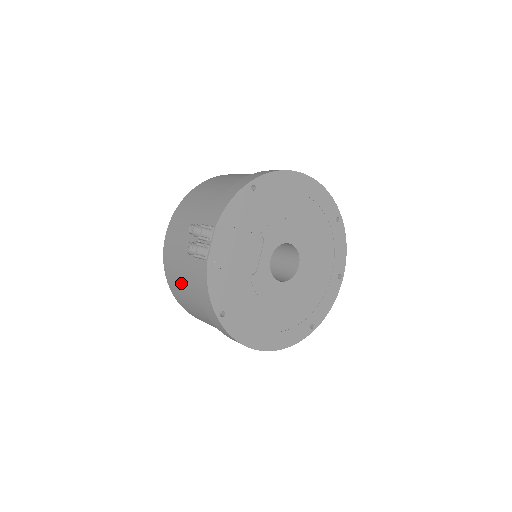
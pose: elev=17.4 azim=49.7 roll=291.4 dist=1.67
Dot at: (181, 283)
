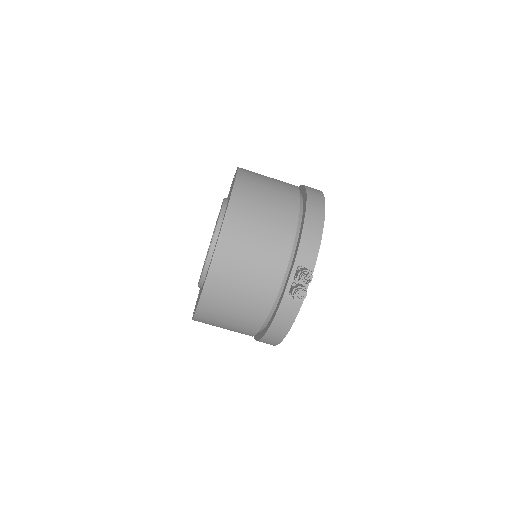
Dot at: (234, 308)
